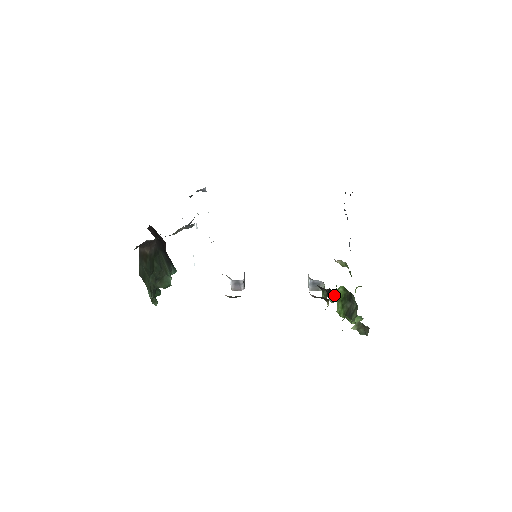
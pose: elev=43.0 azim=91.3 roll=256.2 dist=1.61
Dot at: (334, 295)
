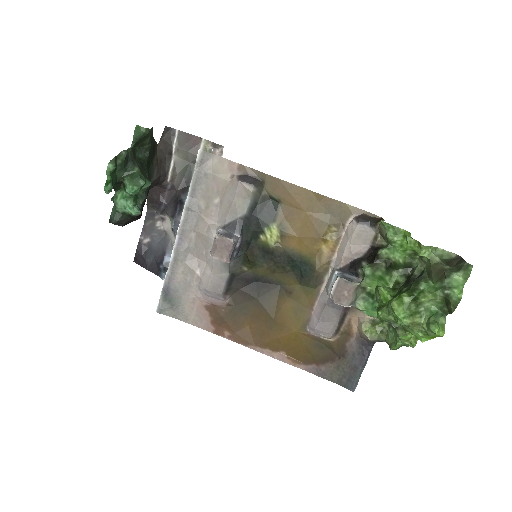
Dot at: occluded
